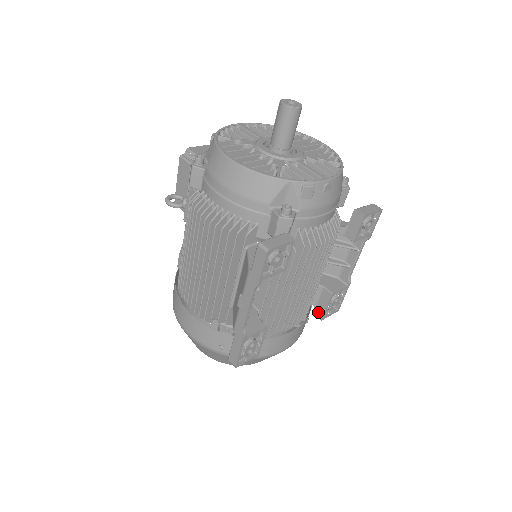
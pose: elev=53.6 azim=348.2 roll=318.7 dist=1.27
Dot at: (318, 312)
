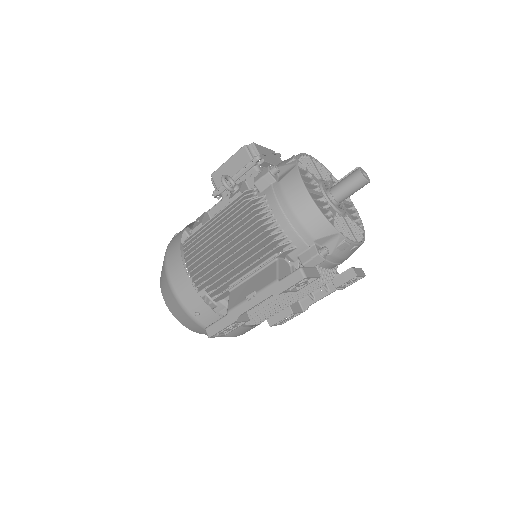
Dot at: (272, 319)
